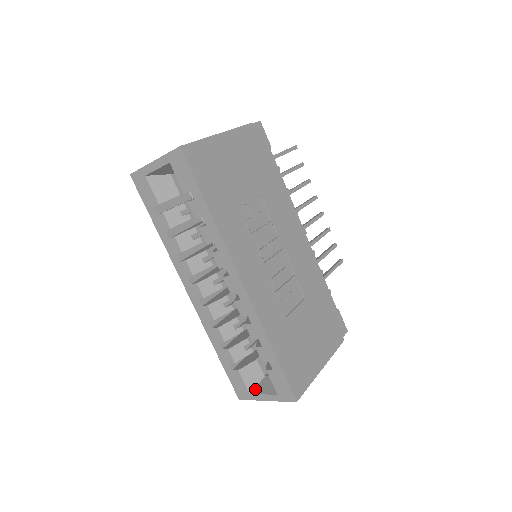
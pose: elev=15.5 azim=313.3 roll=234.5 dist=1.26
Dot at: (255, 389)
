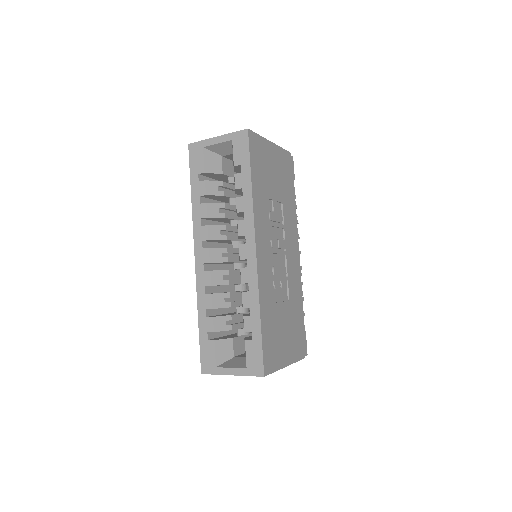
Dot at: (223, 364)
